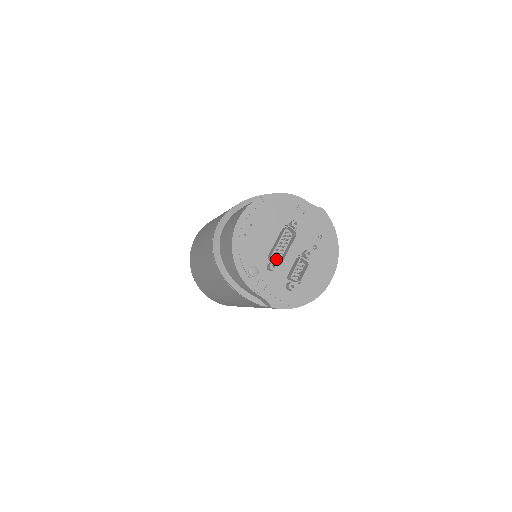
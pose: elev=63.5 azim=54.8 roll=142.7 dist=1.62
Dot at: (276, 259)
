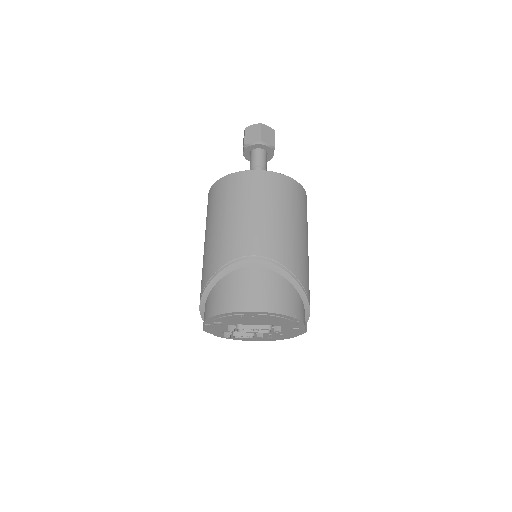
Dot at: occluded
